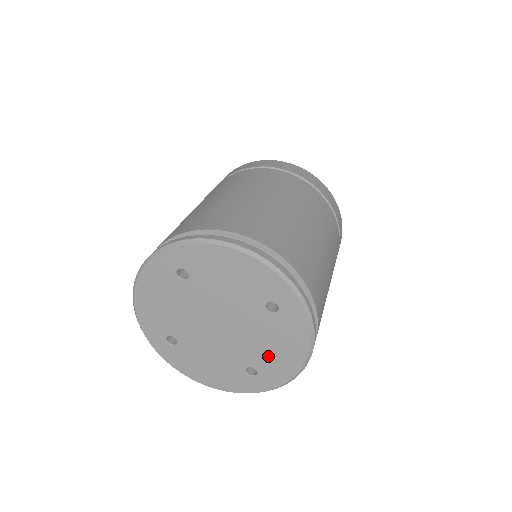
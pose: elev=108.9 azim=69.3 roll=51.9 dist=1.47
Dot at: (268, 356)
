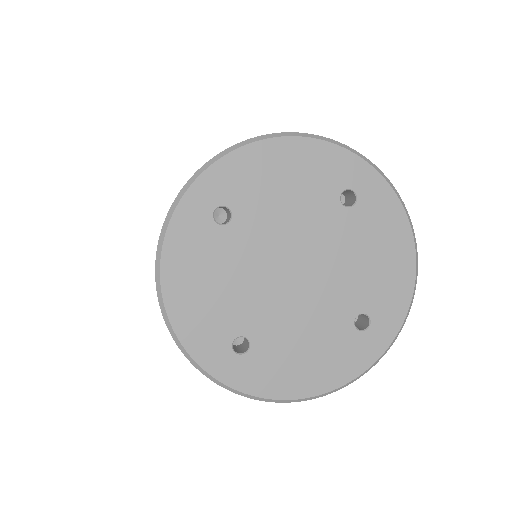
Dot at: (372, 279)
